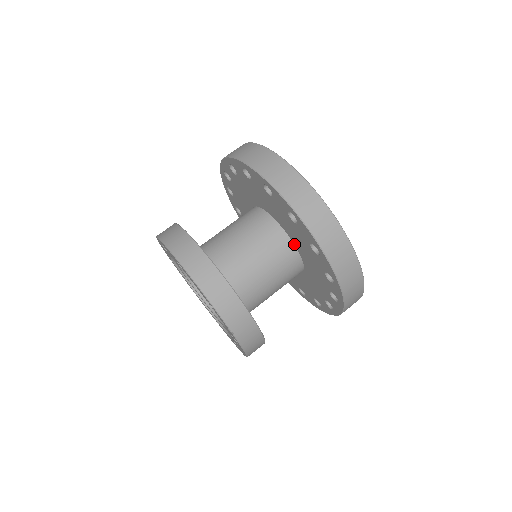
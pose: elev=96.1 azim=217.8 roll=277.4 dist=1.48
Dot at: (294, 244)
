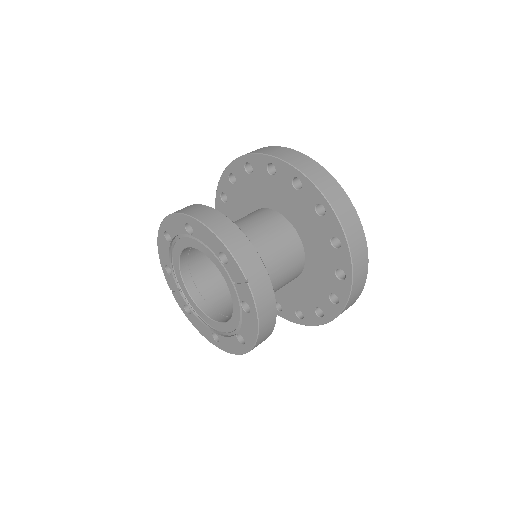
Dot at: (295, 229)
